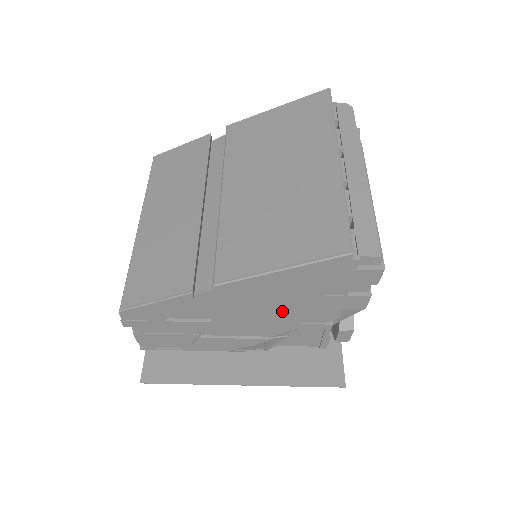
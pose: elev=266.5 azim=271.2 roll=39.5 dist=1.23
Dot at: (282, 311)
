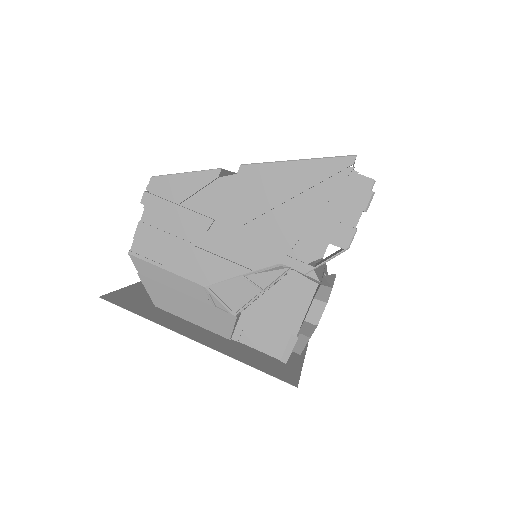
Dot at: (278, 227)
